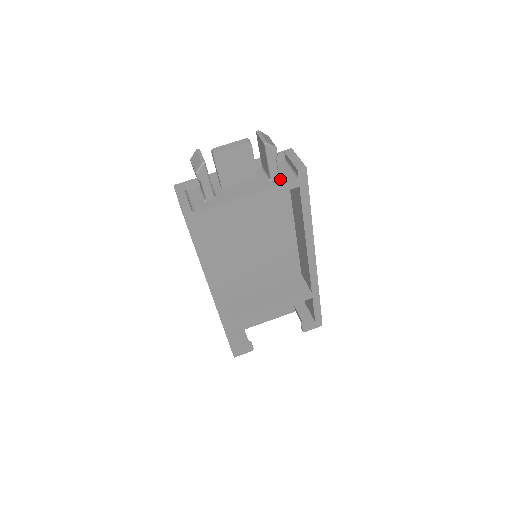
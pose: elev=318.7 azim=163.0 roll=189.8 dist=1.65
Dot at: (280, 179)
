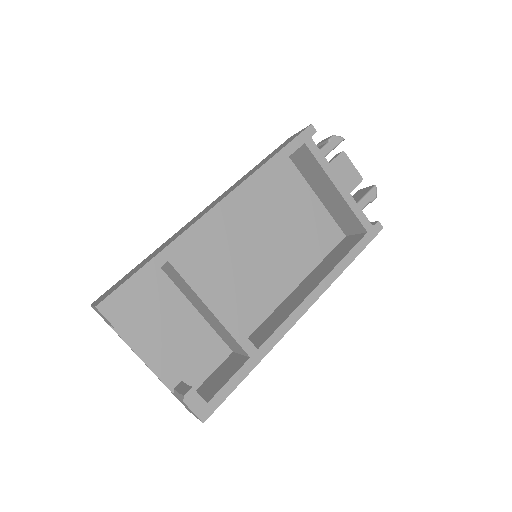
Dot at: occluded
